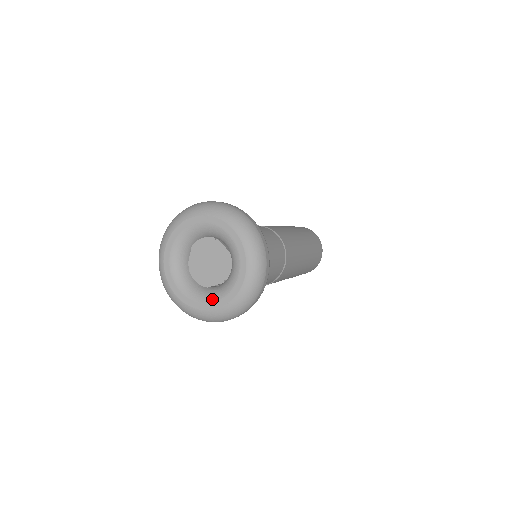
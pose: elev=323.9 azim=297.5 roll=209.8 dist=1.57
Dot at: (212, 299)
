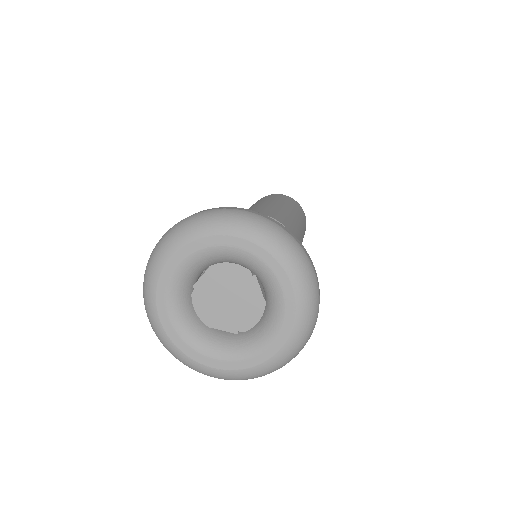
Dot at: (215, 354)
